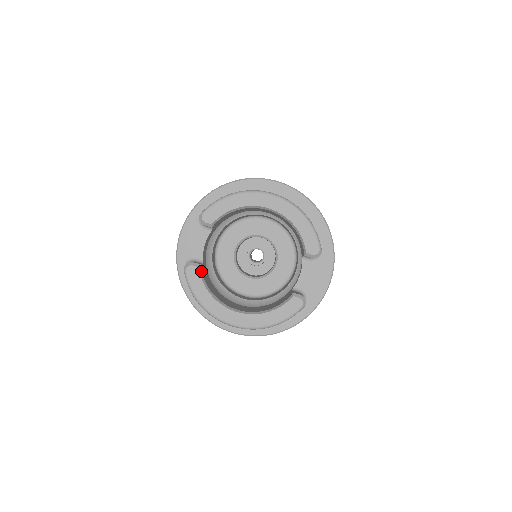
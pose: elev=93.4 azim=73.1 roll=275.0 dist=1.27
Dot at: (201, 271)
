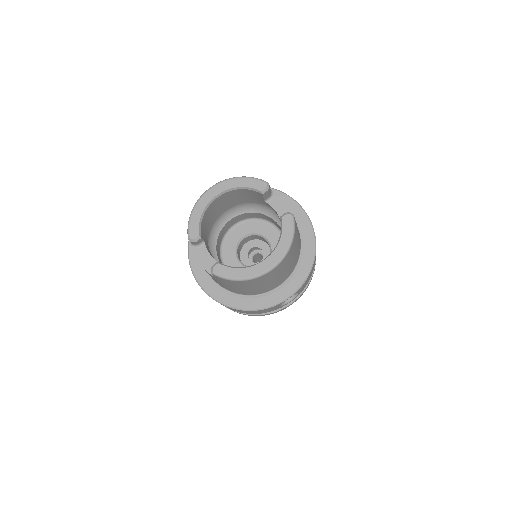
Dot at: (222, 264)
